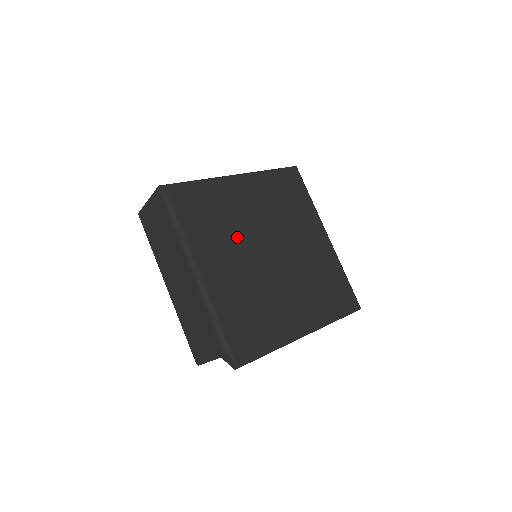
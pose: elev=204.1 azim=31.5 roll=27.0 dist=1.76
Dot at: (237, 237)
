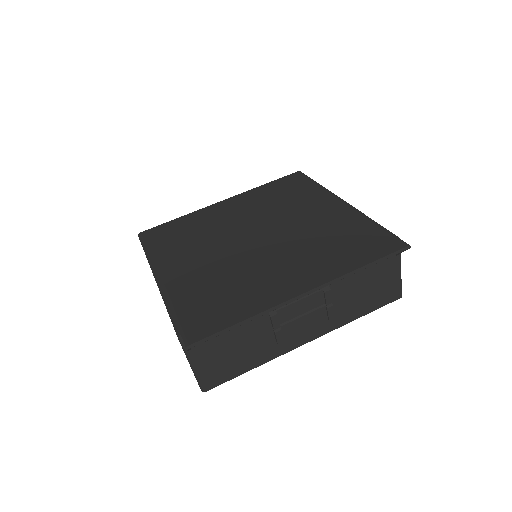
Dot at: (213, 239)
